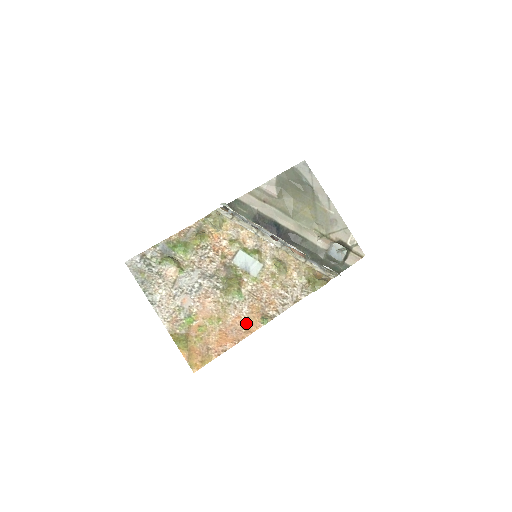
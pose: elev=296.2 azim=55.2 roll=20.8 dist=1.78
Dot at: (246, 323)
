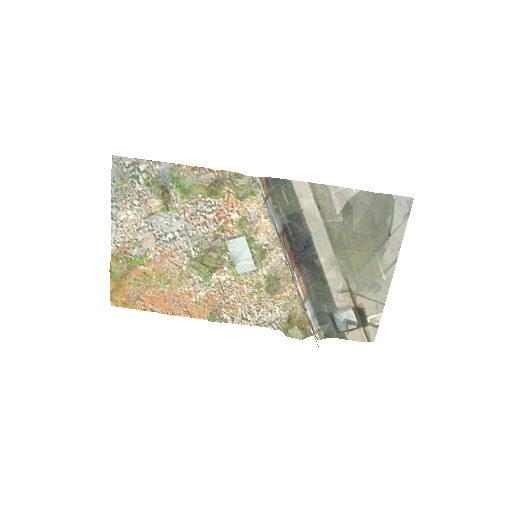
Dot at: (193, 305)
